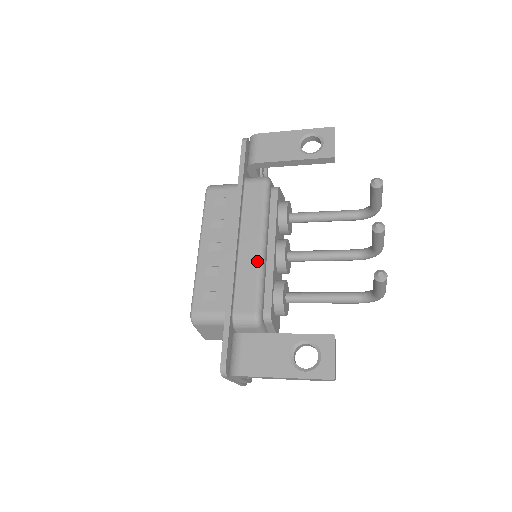
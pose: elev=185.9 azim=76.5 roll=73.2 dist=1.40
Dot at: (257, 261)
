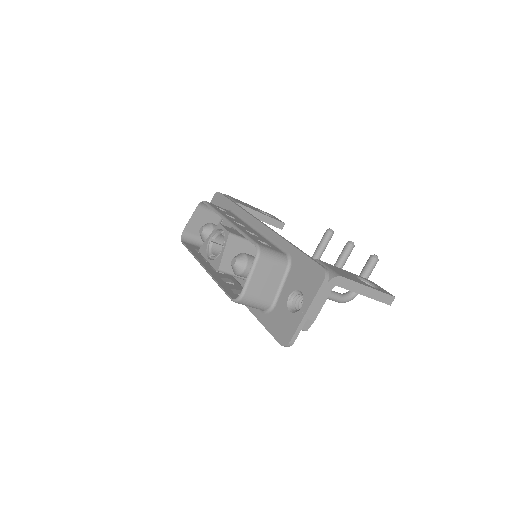
Dot at: occluded
